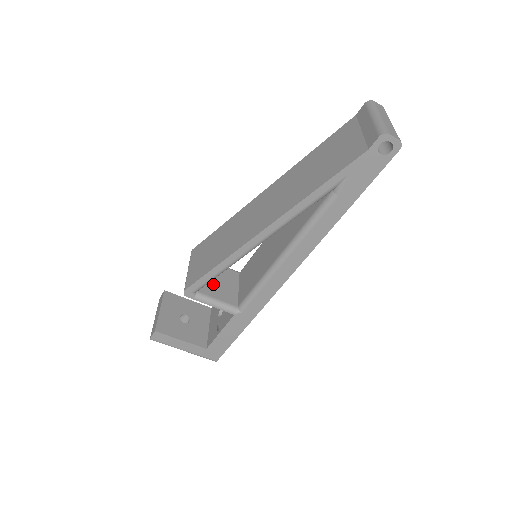
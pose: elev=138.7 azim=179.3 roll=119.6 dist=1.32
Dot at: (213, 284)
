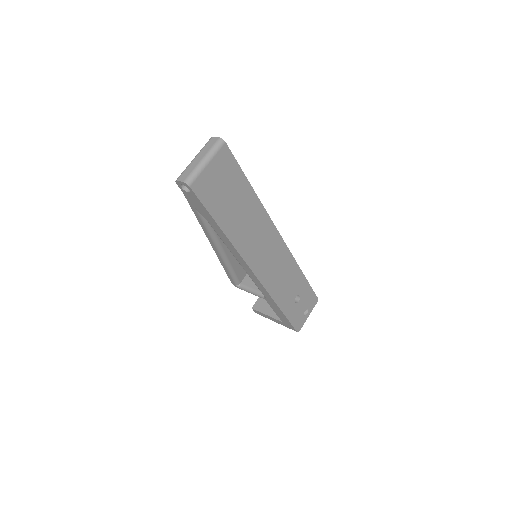
Dot at: occluded
